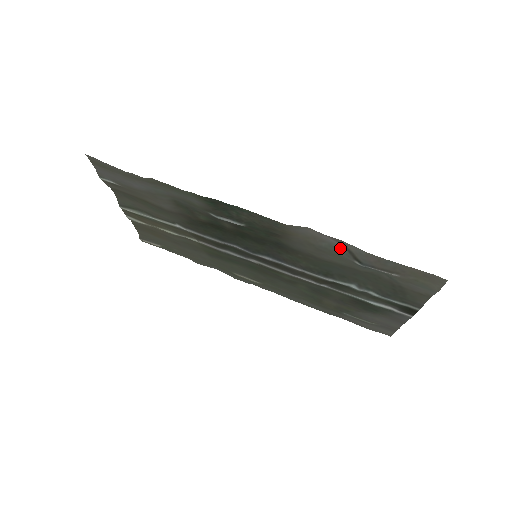
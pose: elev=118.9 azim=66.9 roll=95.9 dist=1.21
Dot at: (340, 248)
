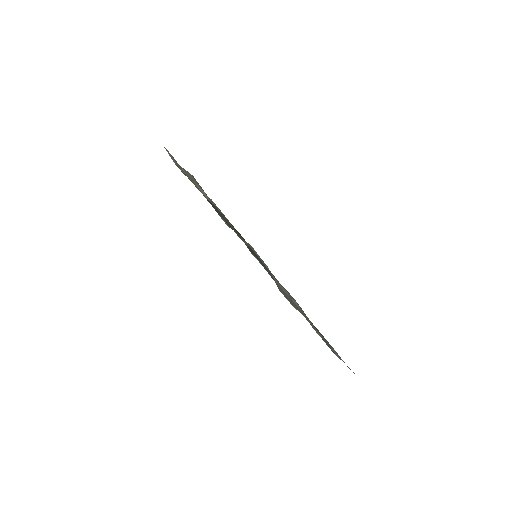
Dot at: occluded
